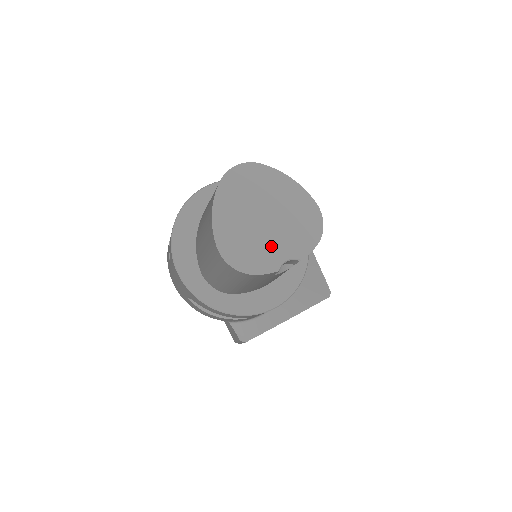
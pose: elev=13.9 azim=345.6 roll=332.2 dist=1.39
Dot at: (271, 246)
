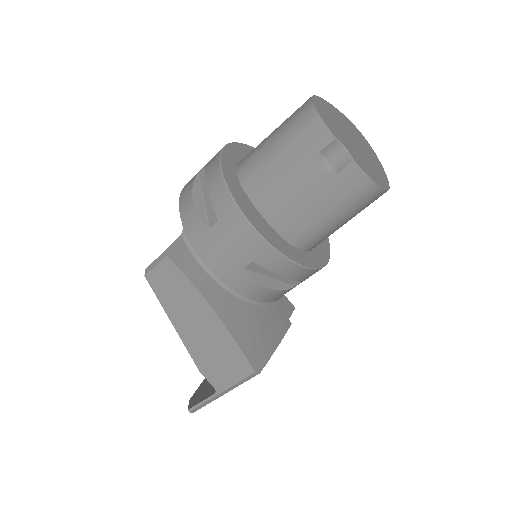
Dot at: (344, 138)
